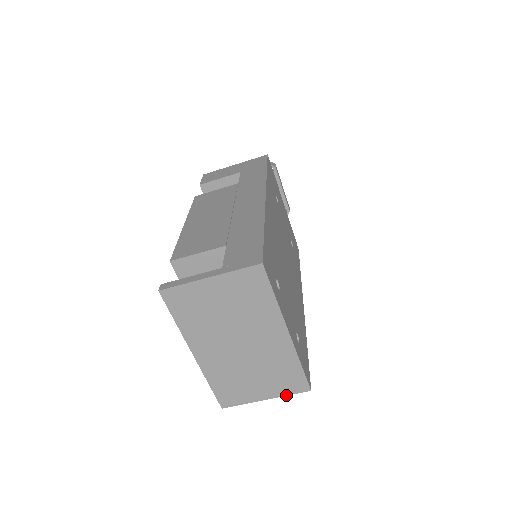
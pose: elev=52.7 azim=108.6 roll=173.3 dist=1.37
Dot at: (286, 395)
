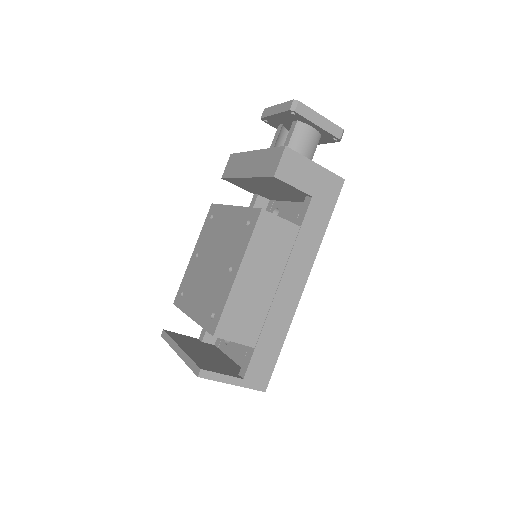
Dot at: occluded
